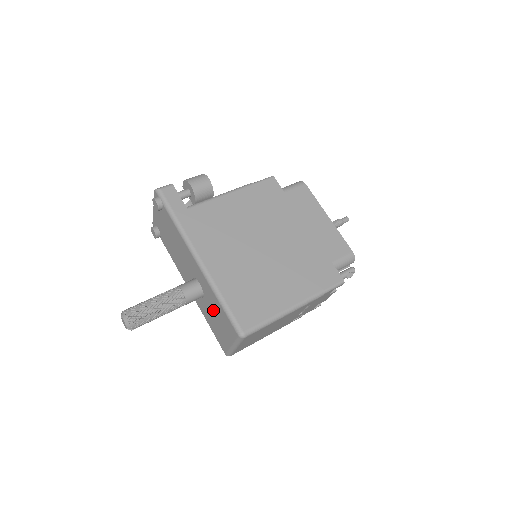
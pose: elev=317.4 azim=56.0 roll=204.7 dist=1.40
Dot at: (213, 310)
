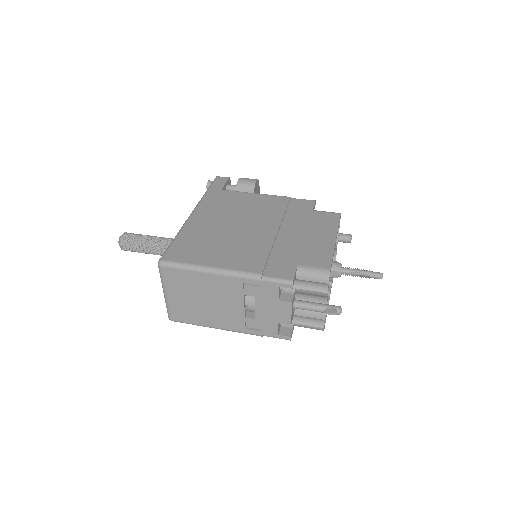
Dot at: occluded
